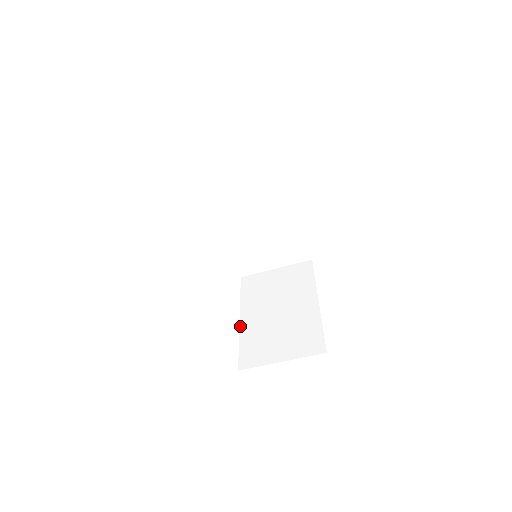
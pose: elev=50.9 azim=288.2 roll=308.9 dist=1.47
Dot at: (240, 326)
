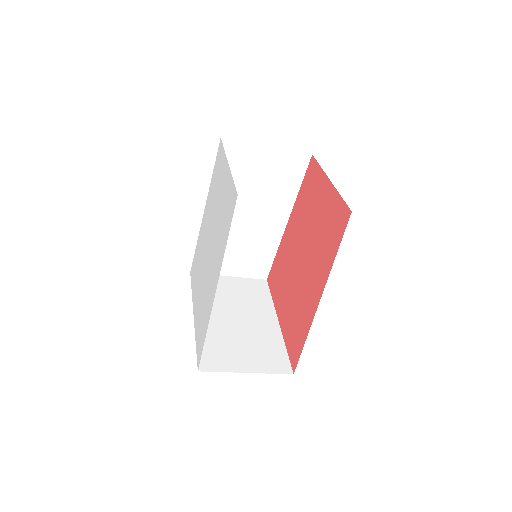
Dot at: occluded
